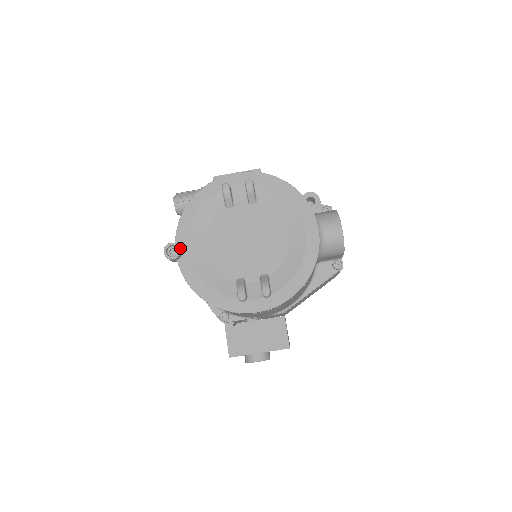
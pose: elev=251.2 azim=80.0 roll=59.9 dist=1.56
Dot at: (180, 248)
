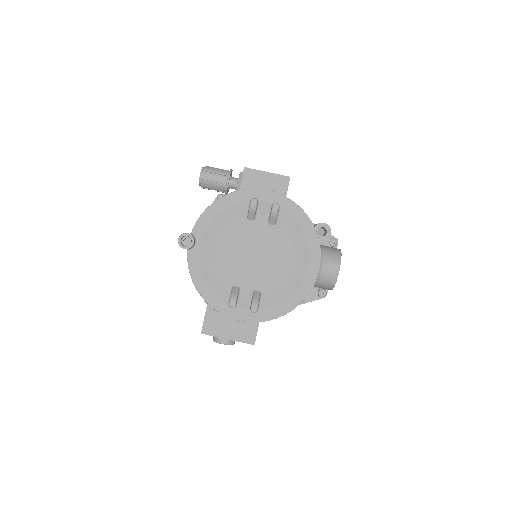
Dot at: (194, 241)
